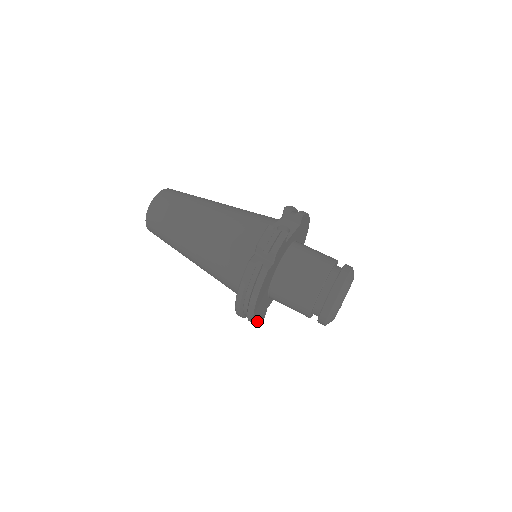
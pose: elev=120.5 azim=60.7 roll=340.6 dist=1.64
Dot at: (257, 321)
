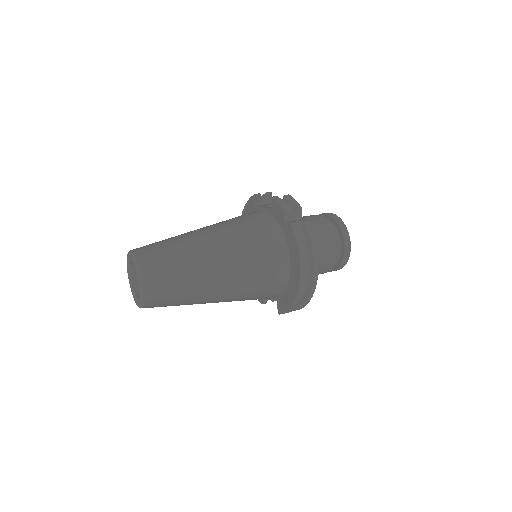
Dot at: occluded
